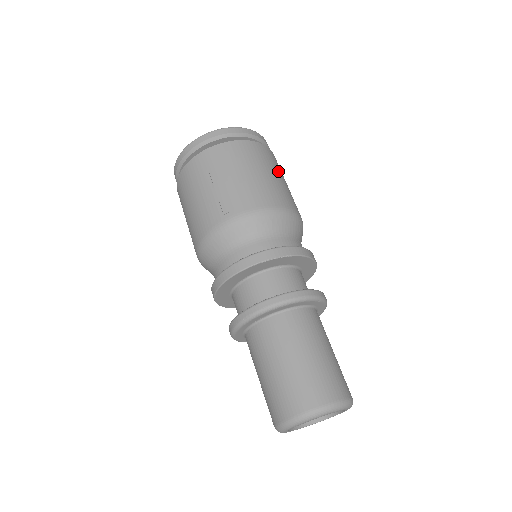
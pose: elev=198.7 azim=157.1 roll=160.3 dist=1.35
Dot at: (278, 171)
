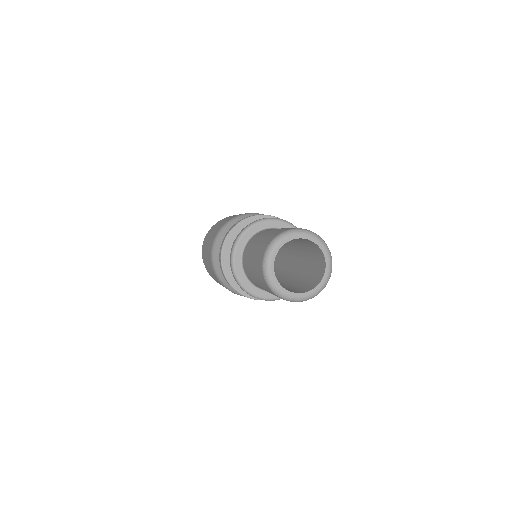
Dot at: occluded
